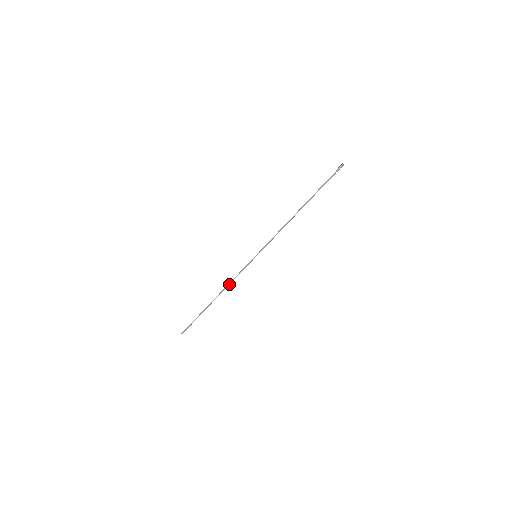
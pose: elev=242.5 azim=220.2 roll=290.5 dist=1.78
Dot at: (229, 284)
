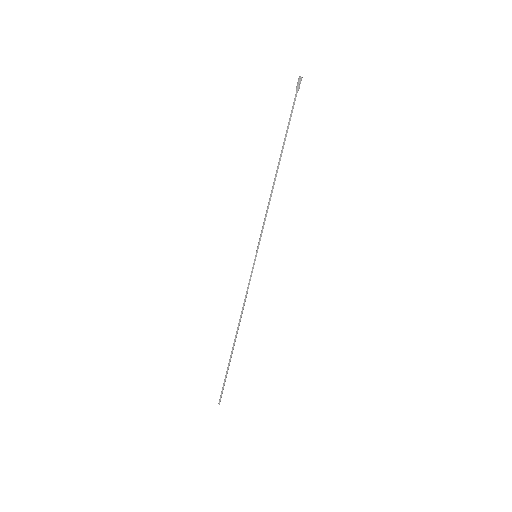
Dot at: (242, 310)
